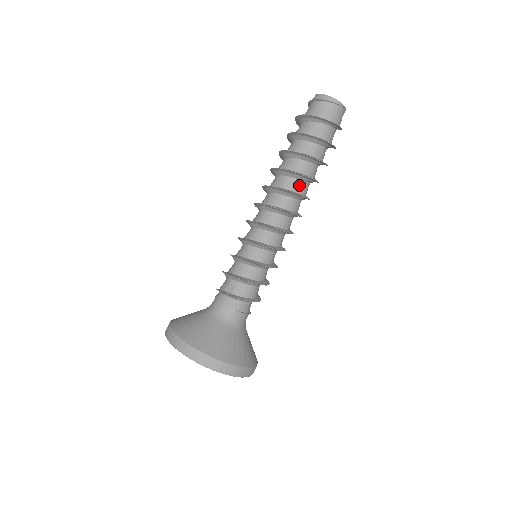
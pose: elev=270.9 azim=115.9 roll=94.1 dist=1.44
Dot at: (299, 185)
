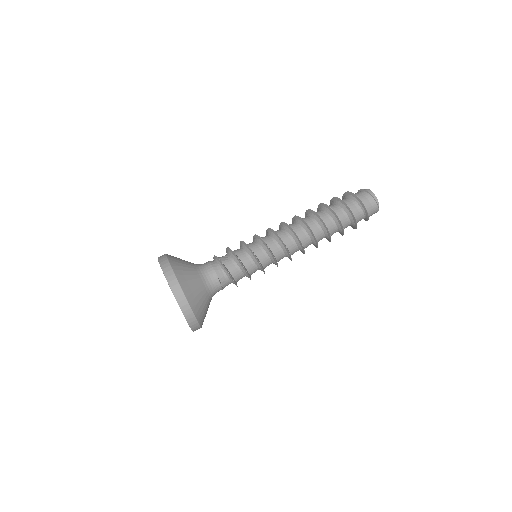
Dot at: (317, 228)
